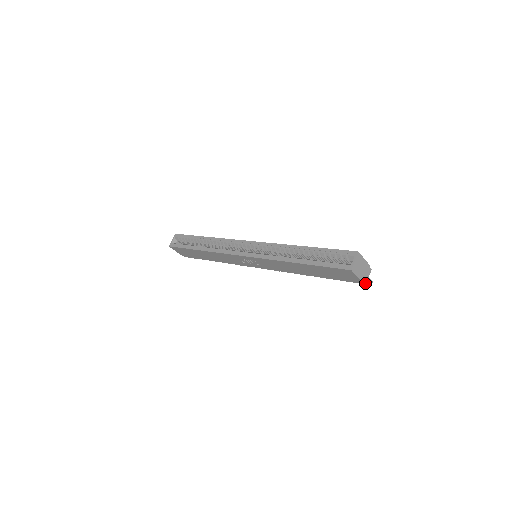
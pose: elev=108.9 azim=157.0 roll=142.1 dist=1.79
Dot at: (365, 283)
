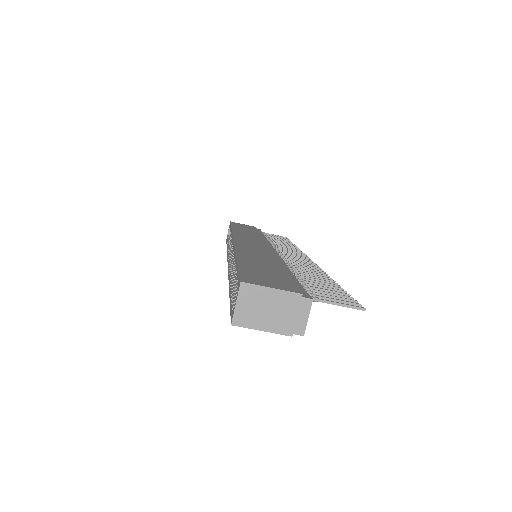
Dot at: (299, 333)
